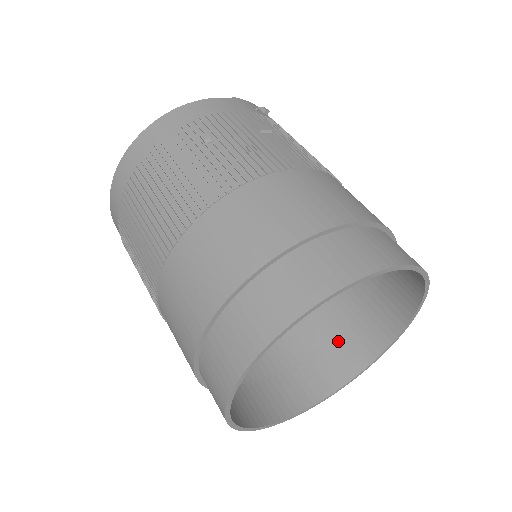
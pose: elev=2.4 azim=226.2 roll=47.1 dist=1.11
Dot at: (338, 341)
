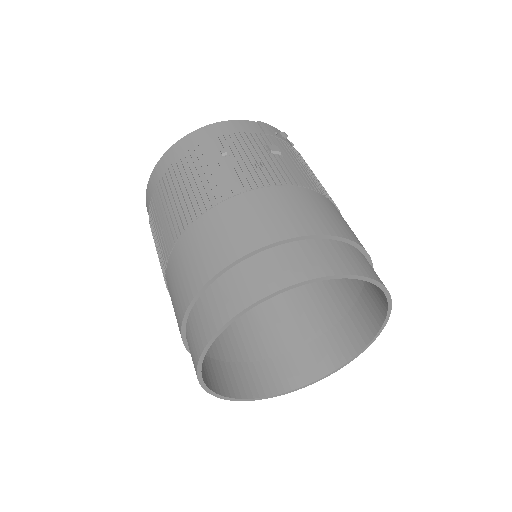
Dot at: (319, 342)
